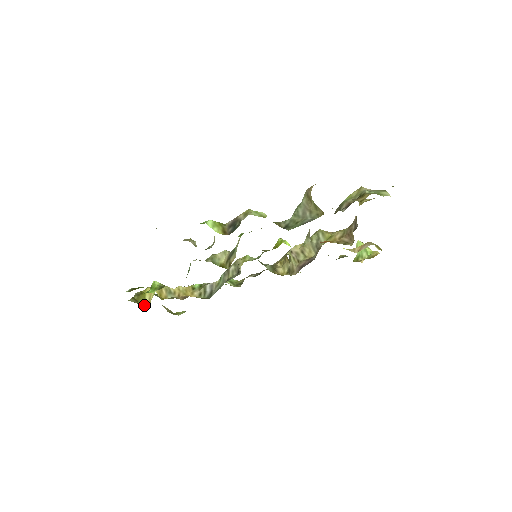
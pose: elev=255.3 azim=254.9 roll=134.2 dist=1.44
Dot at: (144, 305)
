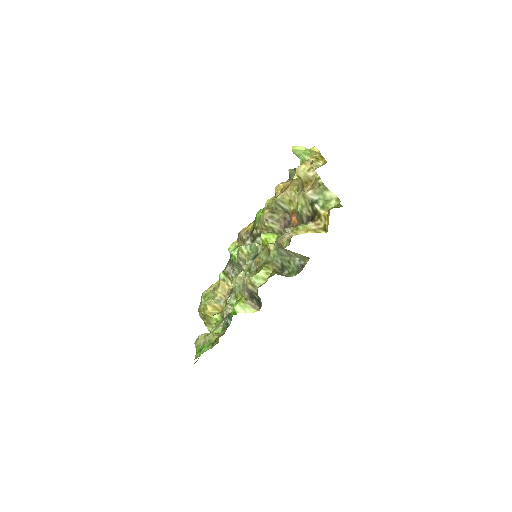
Dot at: occluded
